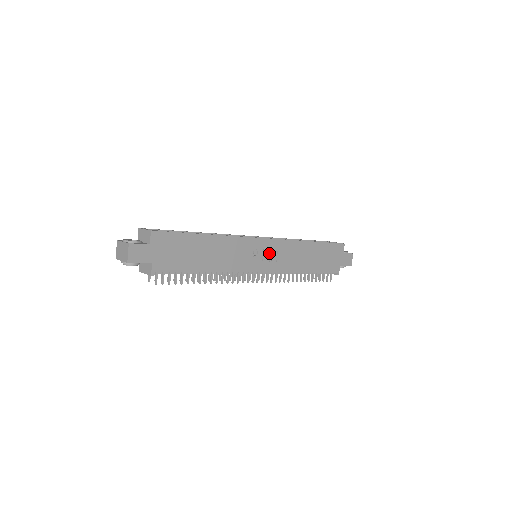
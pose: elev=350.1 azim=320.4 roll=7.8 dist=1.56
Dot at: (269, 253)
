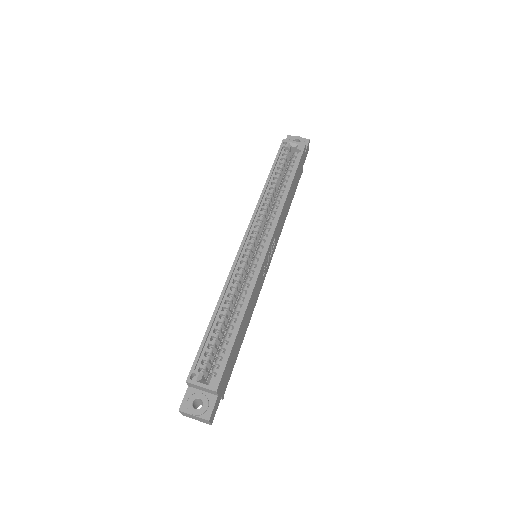
Dot at: (270, 249)
